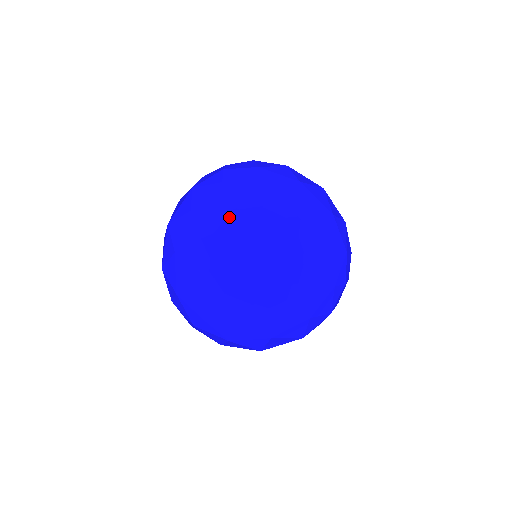
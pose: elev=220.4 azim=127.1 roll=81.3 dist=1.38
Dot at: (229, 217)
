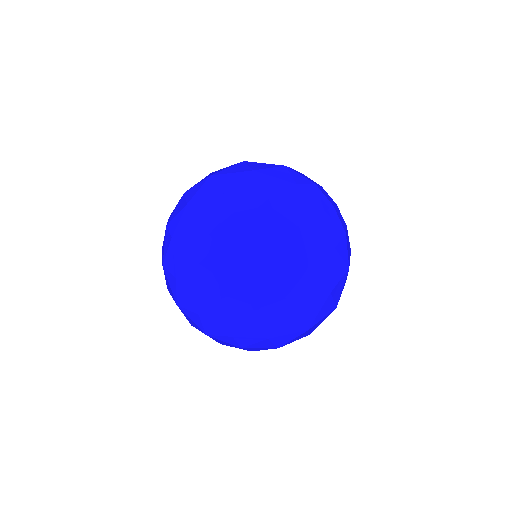
Dot at: (269, 245)
